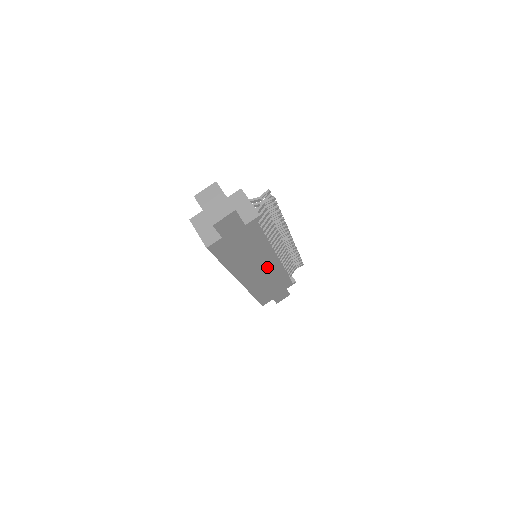
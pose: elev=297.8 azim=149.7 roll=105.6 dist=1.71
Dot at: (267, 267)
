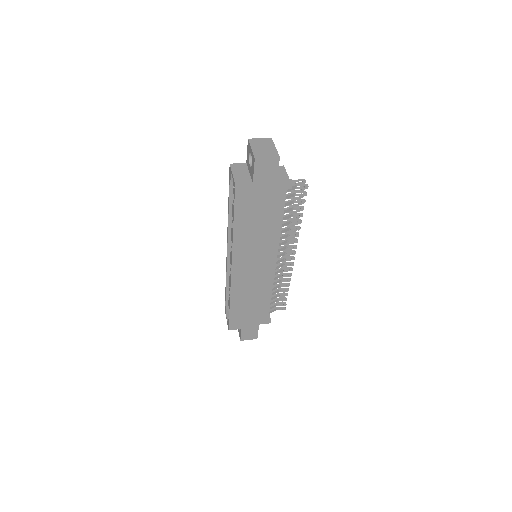
Dot at: (261, 269)
